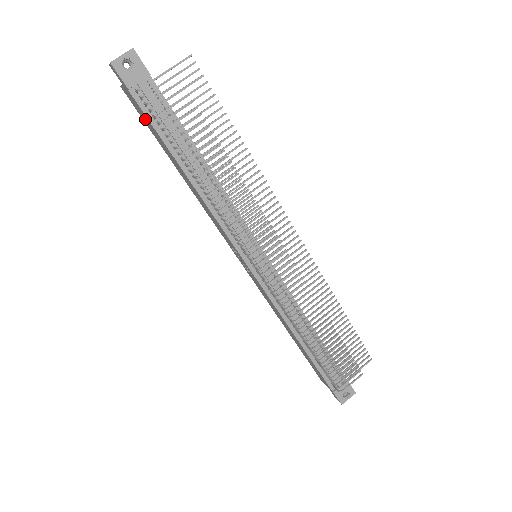
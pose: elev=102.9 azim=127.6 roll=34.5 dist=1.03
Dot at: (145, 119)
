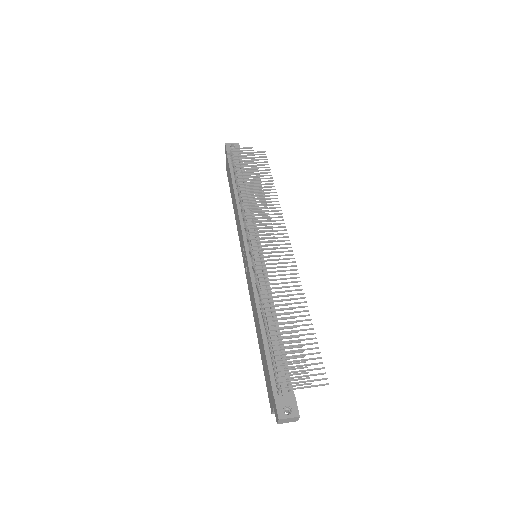
Dot at: (229, 174)
